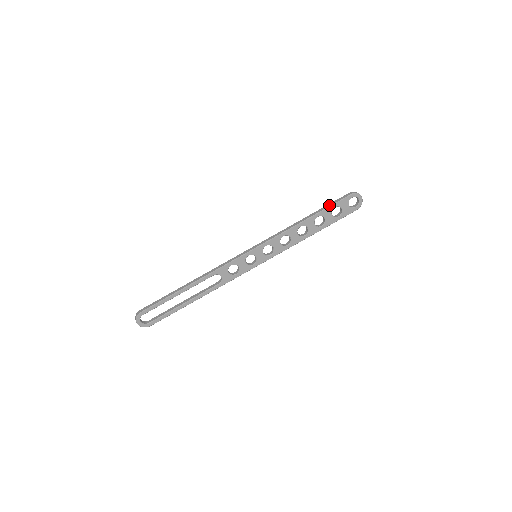
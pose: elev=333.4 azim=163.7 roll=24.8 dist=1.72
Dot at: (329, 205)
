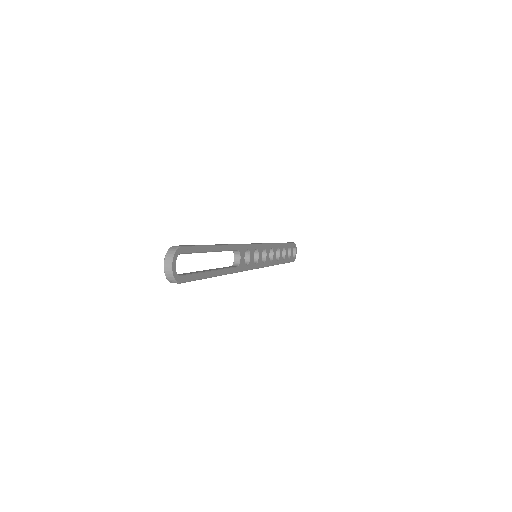
Dot at: occluded
